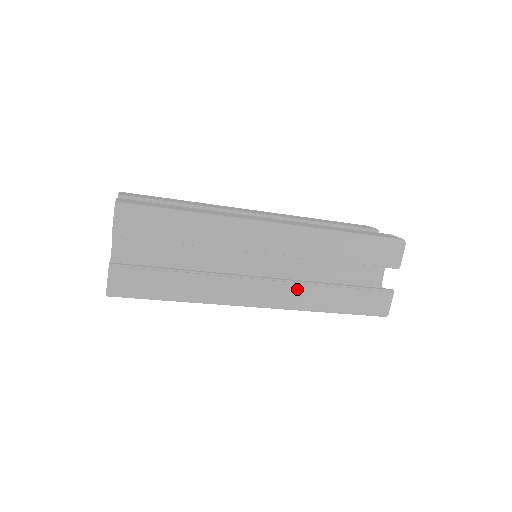
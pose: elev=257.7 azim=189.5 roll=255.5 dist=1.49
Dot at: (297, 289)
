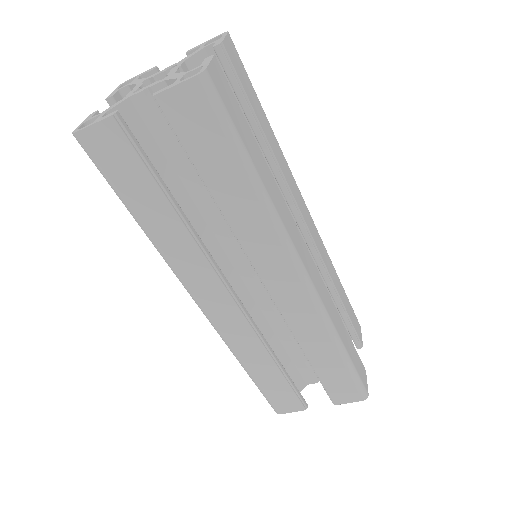
Dot at: (247, 333)
